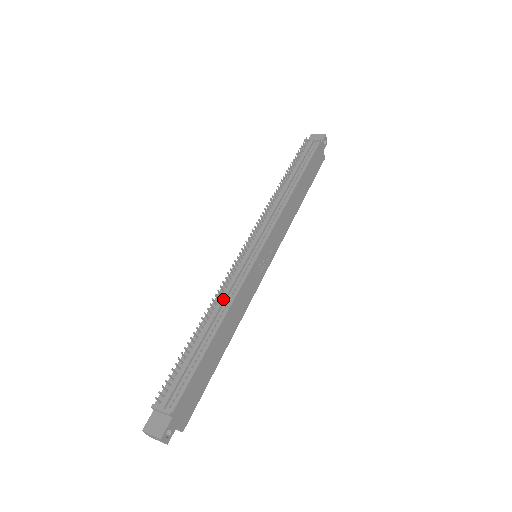
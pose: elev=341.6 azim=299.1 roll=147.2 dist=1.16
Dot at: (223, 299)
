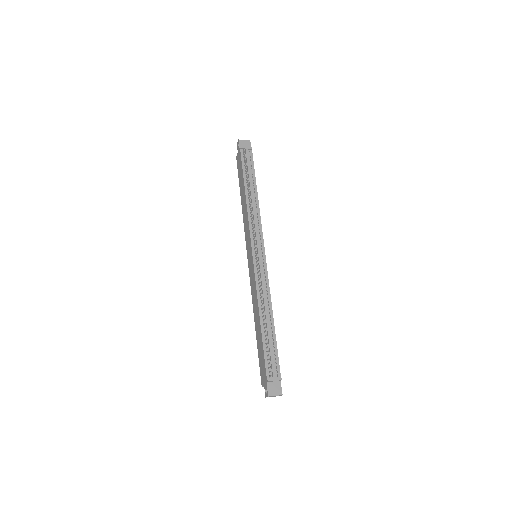
Dot at: (265, 297)
